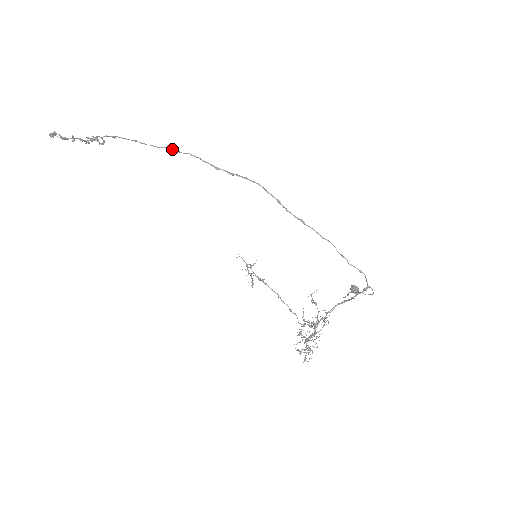
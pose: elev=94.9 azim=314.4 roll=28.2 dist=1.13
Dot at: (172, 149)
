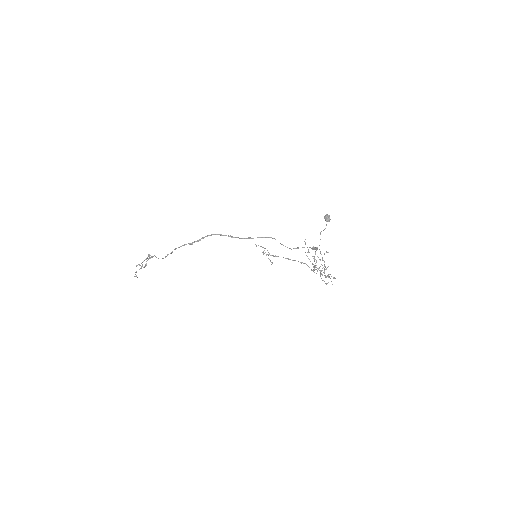
Dot at: occluded
